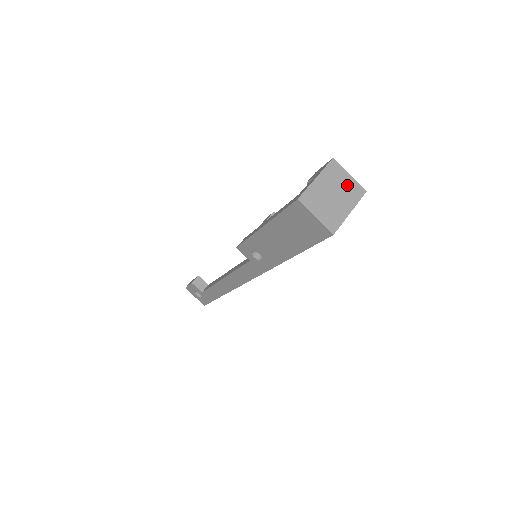
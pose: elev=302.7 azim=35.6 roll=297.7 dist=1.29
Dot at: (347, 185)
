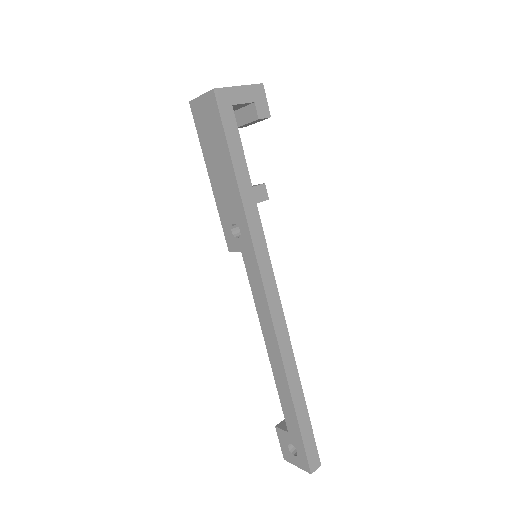
Dot at: occluded
